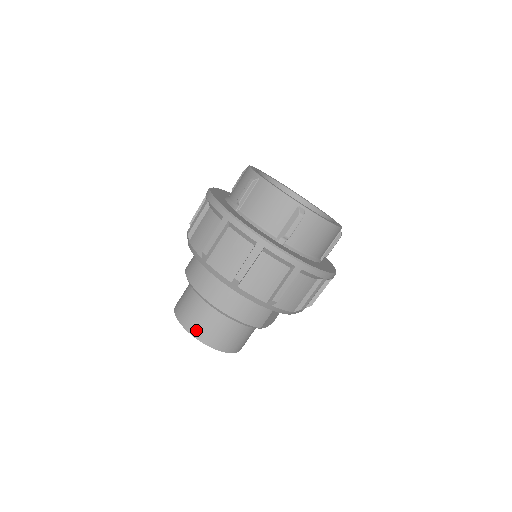
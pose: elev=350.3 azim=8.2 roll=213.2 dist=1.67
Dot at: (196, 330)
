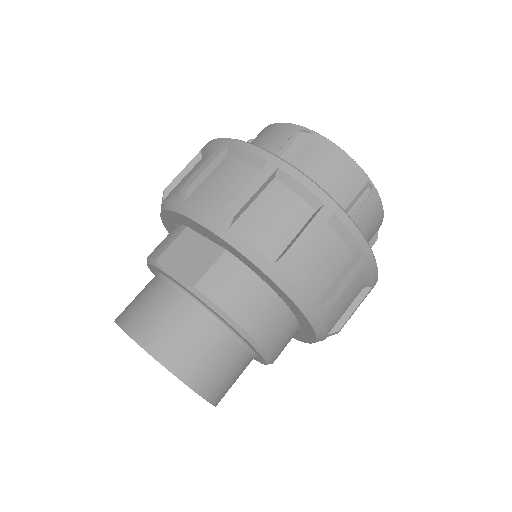
Dot at: (219, 394)
